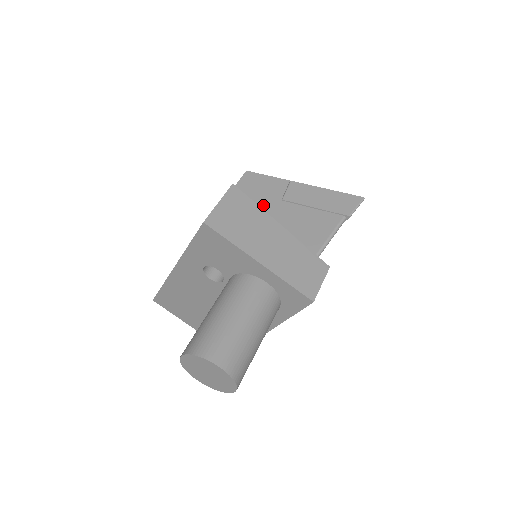
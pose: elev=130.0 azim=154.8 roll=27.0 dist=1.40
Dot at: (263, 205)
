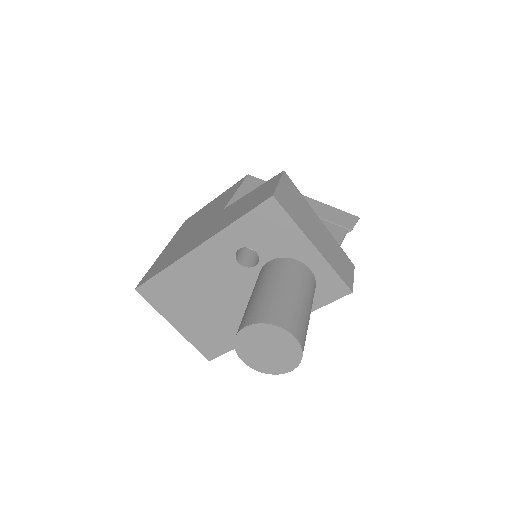
Dot at: occluded
